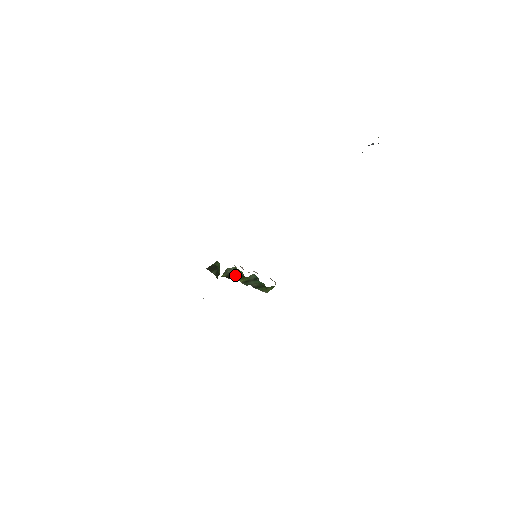
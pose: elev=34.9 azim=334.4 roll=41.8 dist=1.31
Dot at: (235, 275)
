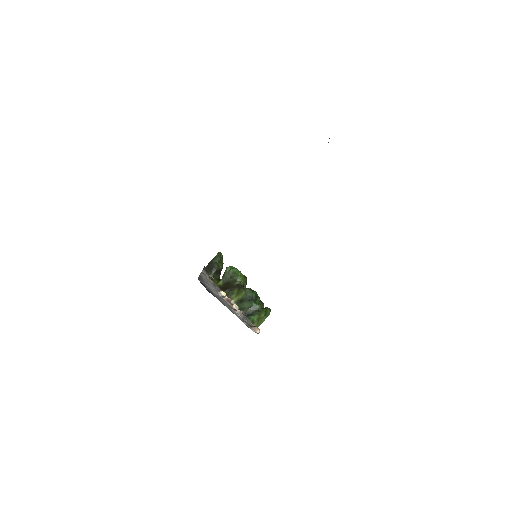
Dot at: (232, 285)
